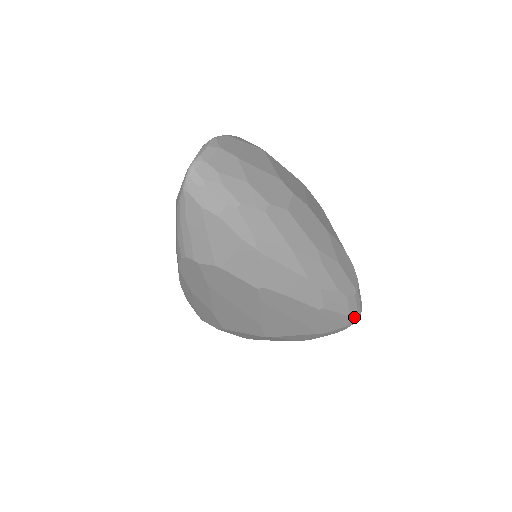
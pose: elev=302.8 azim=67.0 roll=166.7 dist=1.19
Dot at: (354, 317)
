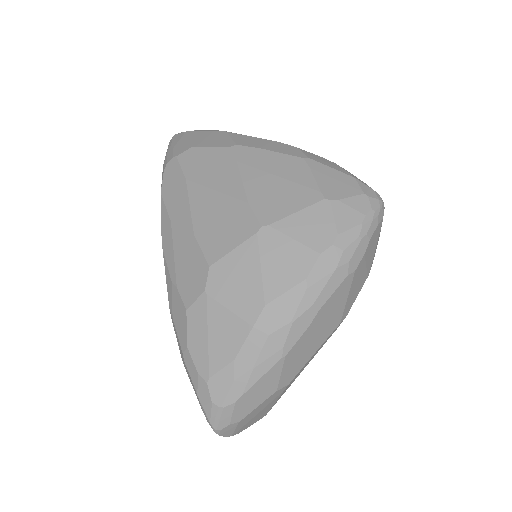
Dot at: (366, 186)
